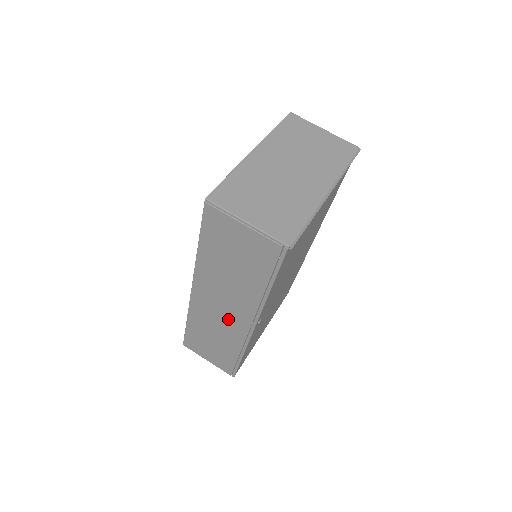
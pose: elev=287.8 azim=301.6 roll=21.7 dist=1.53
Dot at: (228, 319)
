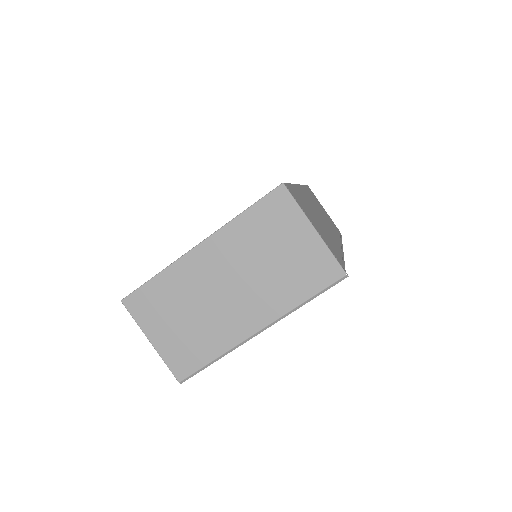
Dot at: occluded
